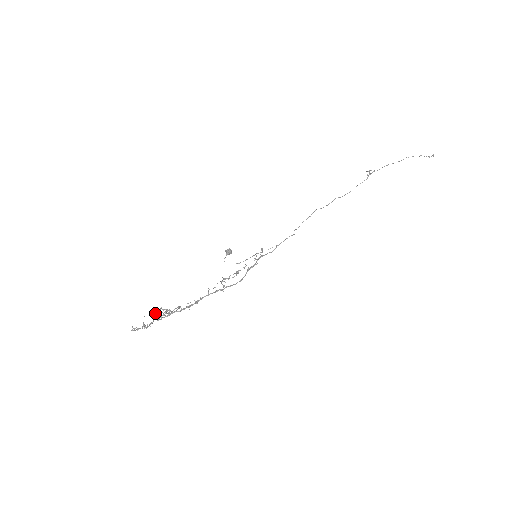
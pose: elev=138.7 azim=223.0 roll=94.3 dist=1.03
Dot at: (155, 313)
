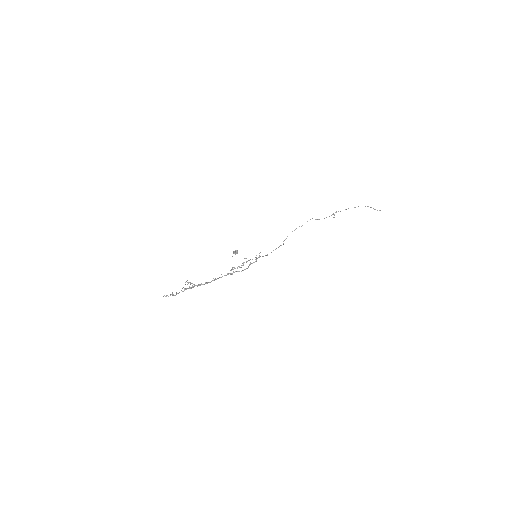
Dot at: occluded
